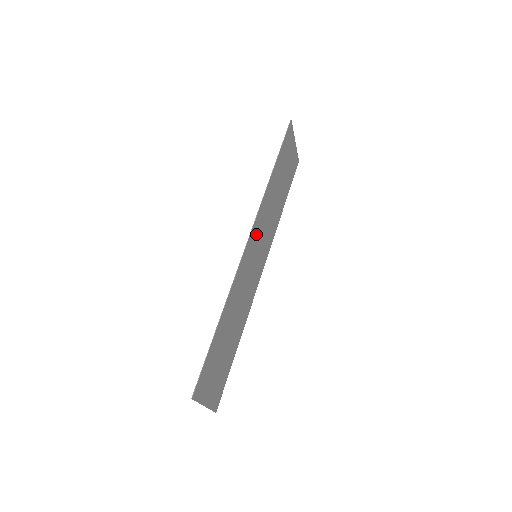
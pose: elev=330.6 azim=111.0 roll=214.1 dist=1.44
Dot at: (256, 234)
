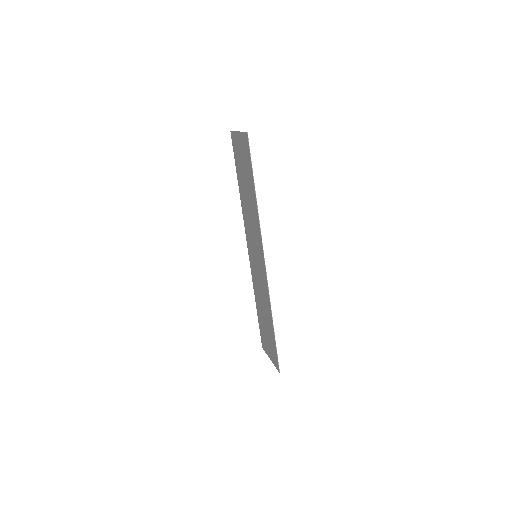
Dot at: (259, 250)
